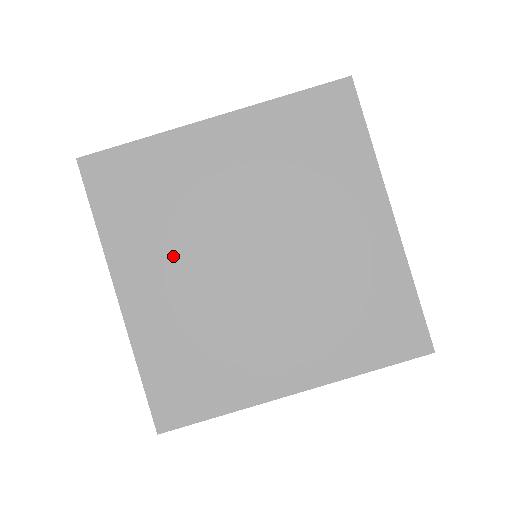
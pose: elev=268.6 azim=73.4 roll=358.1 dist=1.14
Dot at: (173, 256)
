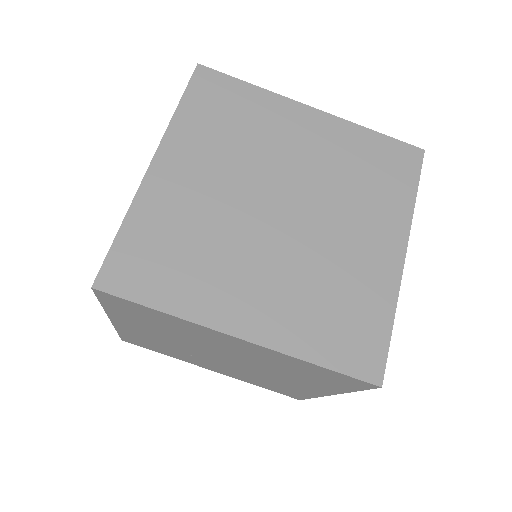
Dot at: (217, 167)
